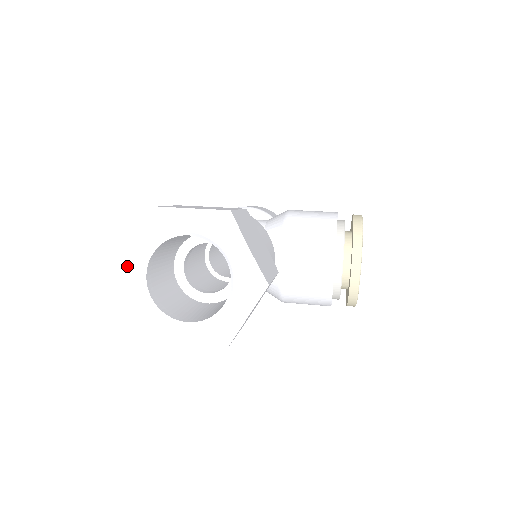
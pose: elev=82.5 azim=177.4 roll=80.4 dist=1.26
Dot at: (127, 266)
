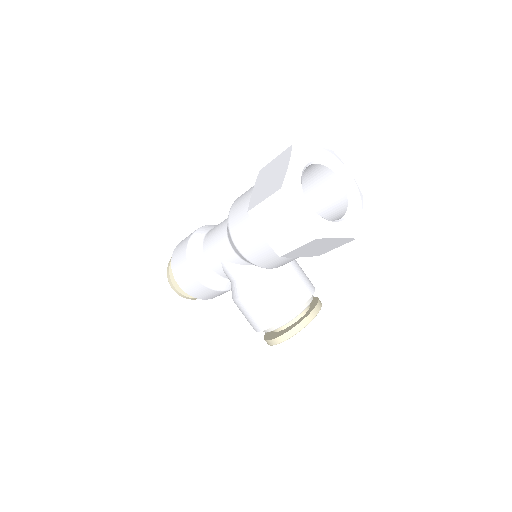
Dot at: (305, 151)
